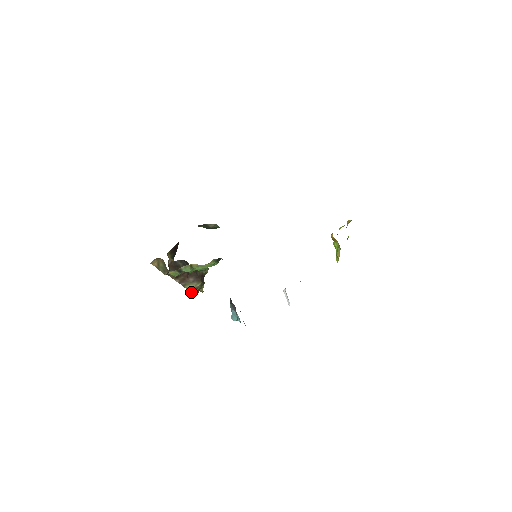
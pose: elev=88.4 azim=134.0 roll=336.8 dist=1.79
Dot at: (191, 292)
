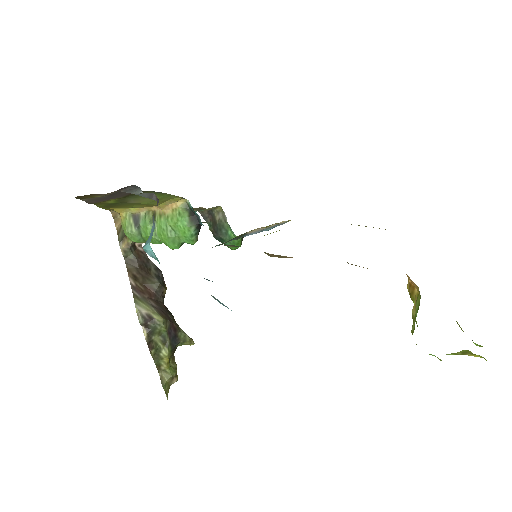
Dot at: (138, 312)
